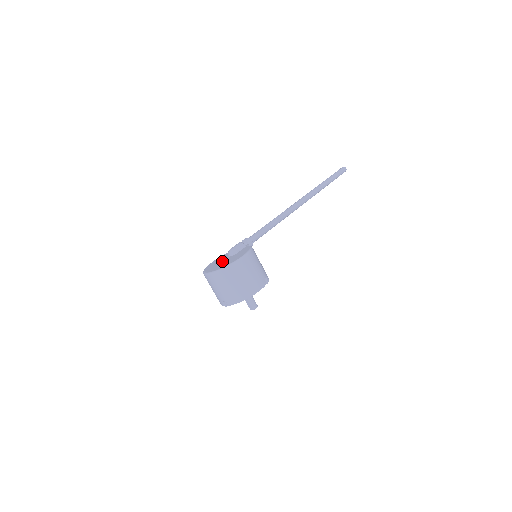
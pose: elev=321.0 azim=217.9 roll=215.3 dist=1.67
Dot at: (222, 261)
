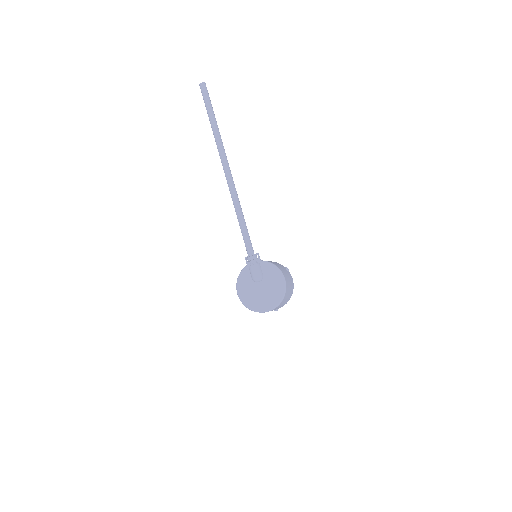
Dot at: (259, 292)
